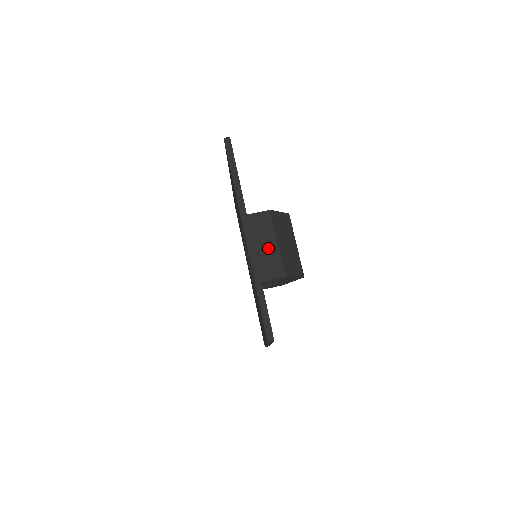
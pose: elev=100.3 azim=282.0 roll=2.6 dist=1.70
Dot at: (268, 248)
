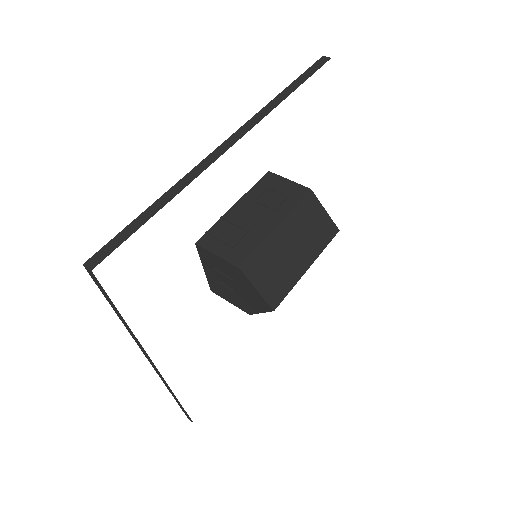
Dot at: (259, 222)
